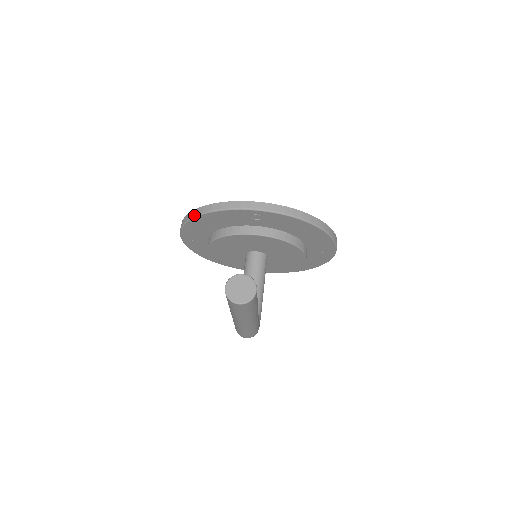
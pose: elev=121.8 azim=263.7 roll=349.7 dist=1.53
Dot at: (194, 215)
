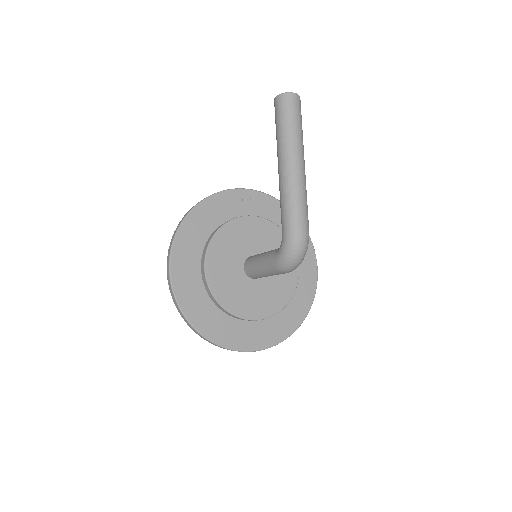
Dot at: (190, 210)
